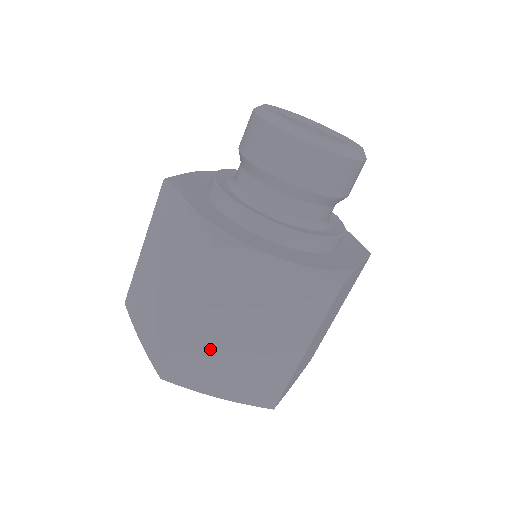
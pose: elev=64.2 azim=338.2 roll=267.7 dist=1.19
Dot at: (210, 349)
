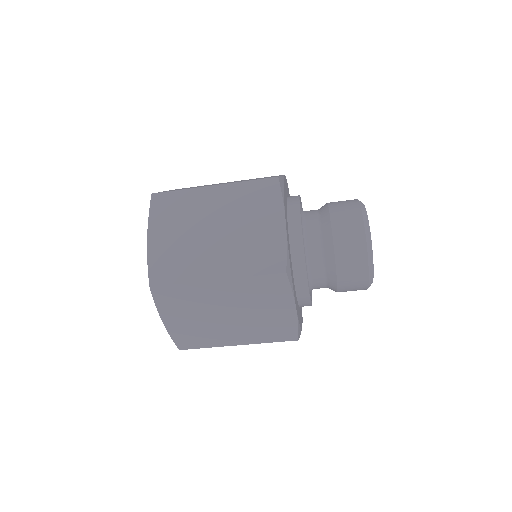
Dot at: (199, 302)
